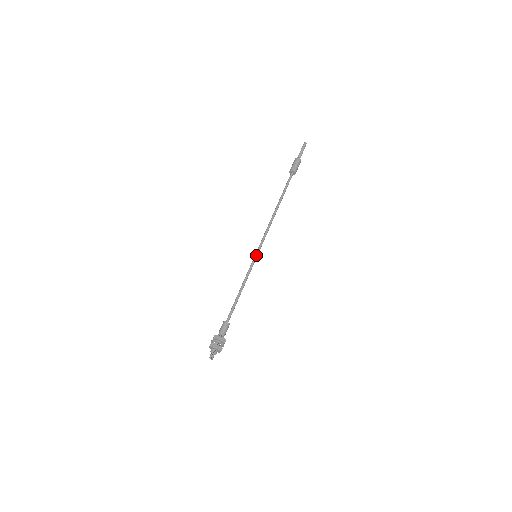
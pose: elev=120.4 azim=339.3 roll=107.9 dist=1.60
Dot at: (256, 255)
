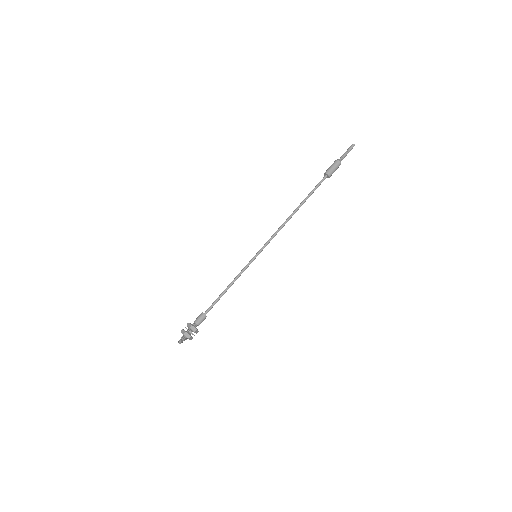
Dot at: occluded
